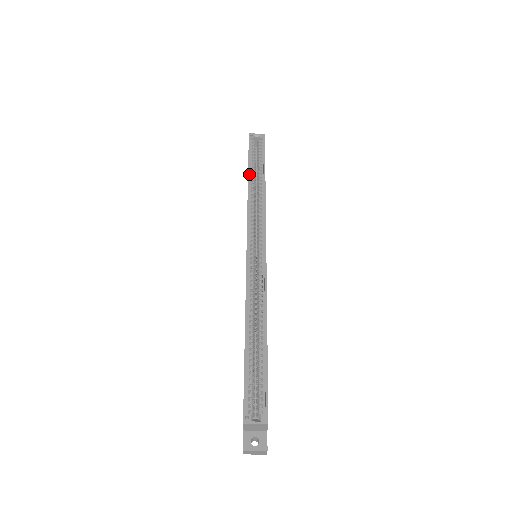
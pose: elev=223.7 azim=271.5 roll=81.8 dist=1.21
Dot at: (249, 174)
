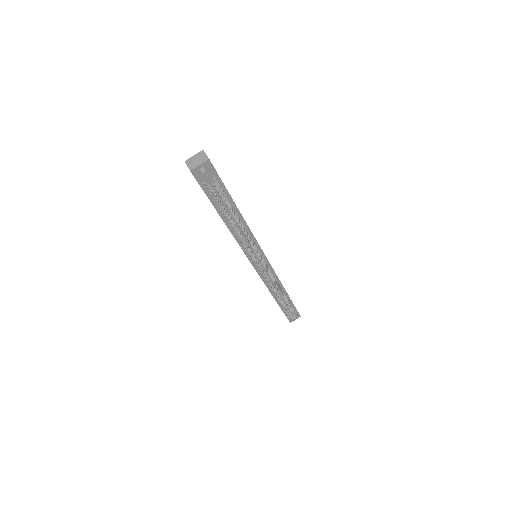
Dot at: occluded
